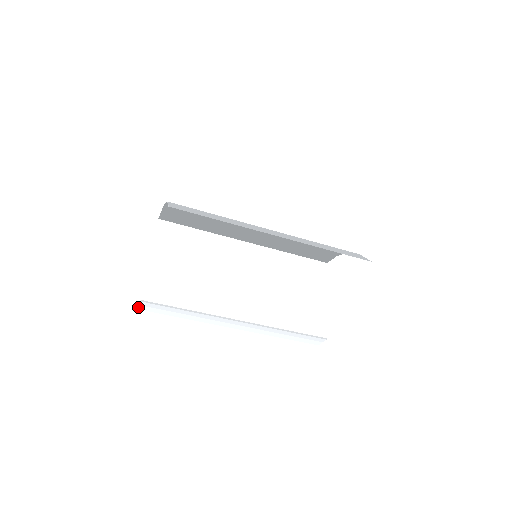
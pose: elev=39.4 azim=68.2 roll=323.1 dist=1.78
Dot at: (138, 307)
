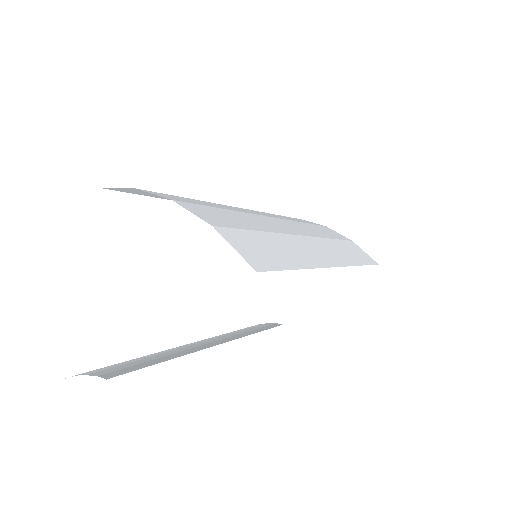
Dot at: occluded
